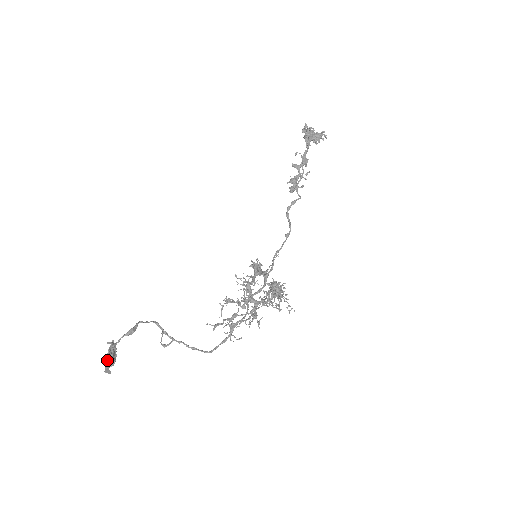
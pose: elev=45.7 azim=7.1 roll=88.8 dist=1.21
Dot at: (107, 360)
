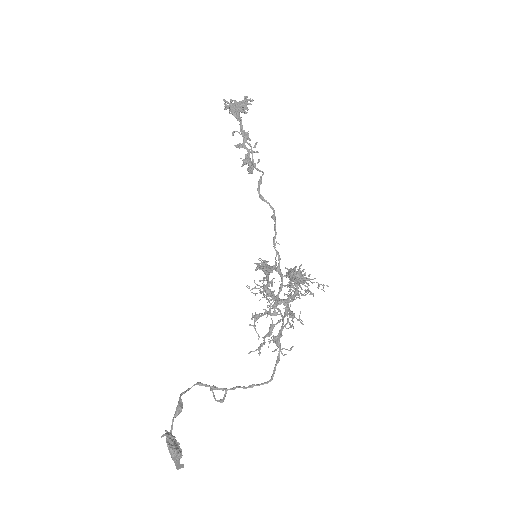
Dot at: (172, 455)
